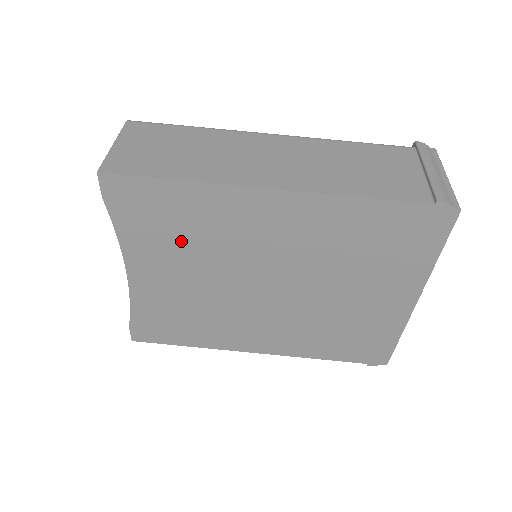
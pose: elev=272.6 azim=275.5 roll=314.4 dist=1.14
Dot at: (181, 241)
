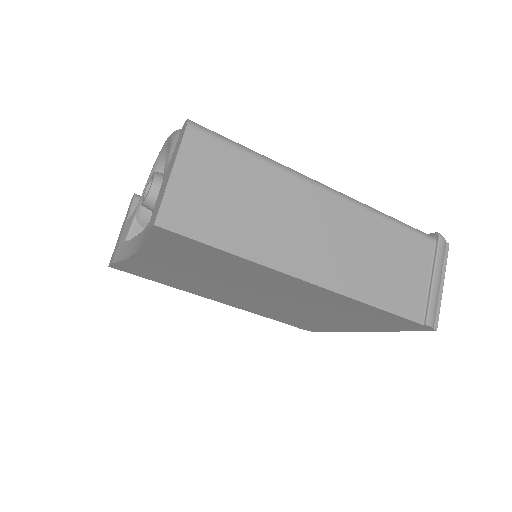
Dot at: (204, 265)
